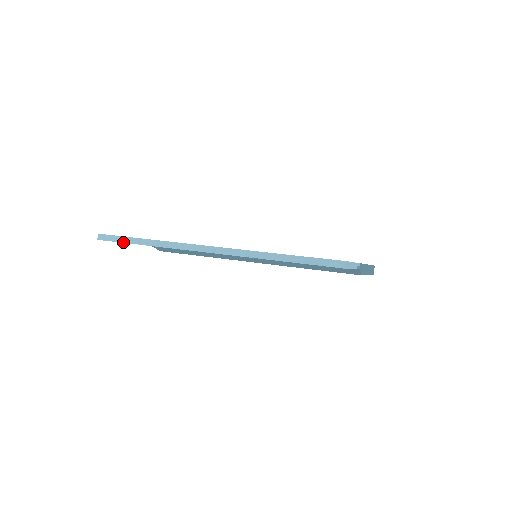
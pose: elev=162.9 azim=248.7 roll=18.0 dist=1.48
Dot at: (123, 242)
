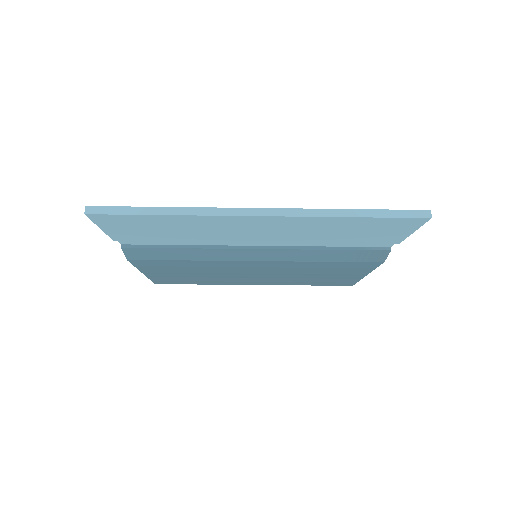
Dot at: (128, 214)
